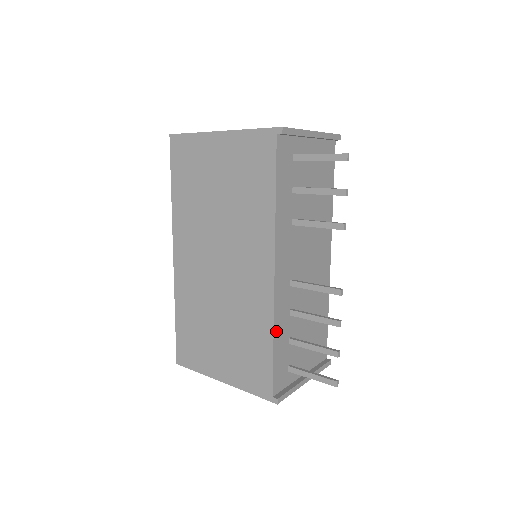
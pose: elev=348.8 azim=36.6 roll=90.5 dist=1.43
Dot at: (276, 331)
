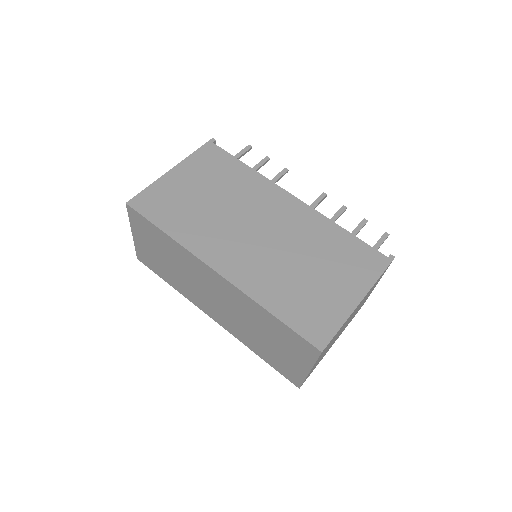
Dot at: (335, 226)
